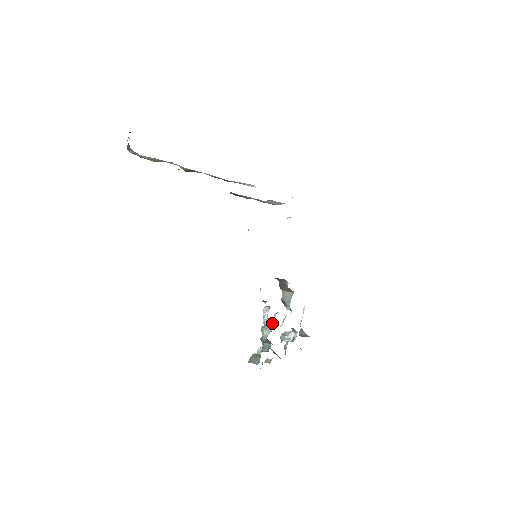
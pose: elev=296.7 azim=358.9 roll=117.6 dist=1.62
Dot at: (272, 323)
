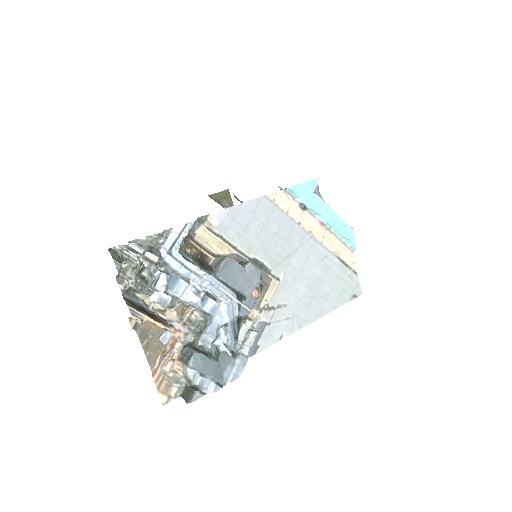
Dot at: (212, 321)
